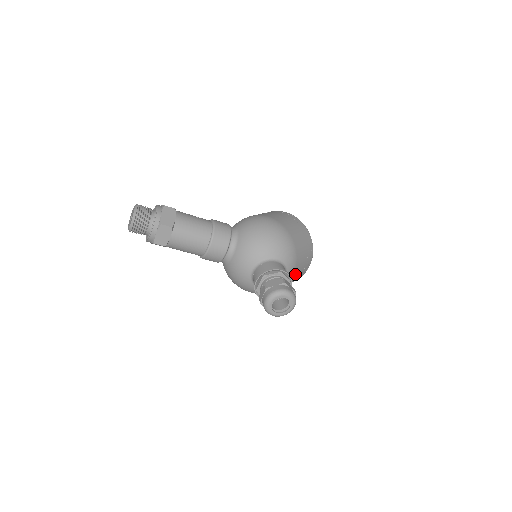
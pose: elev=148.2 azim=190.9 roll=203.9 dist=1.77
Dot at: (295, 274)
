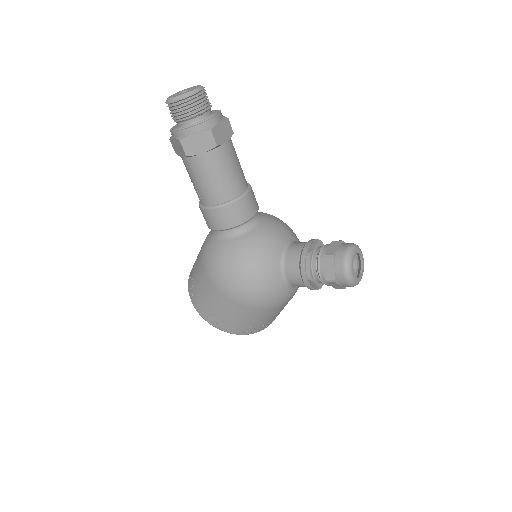
Dot at: occluded
